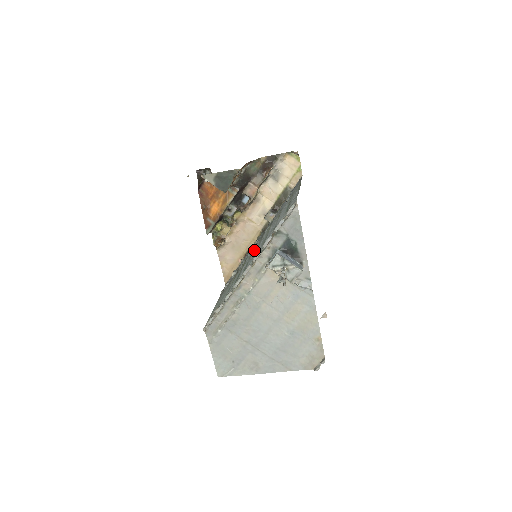
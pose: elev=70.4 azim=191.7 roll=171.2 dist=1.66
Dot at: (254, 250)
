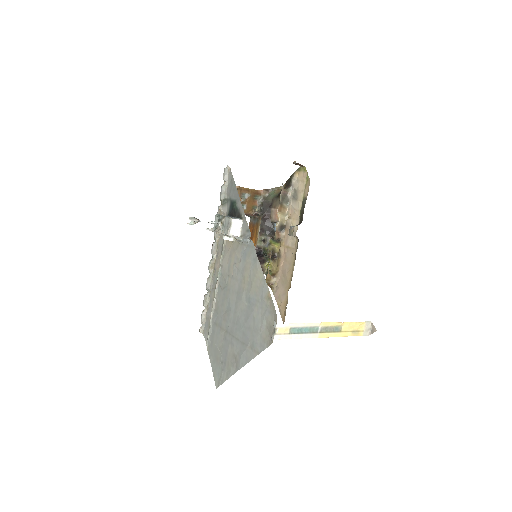
Dot at: occluded
